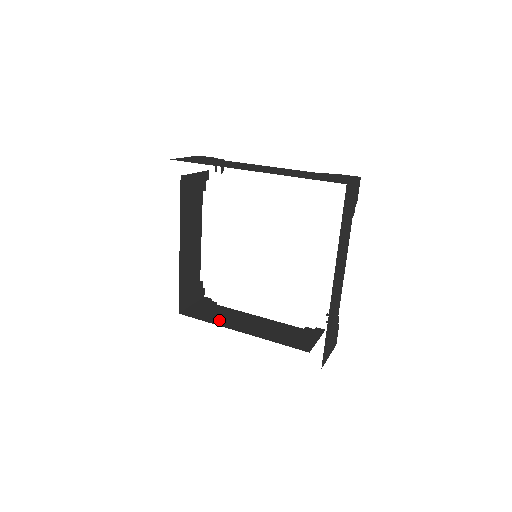
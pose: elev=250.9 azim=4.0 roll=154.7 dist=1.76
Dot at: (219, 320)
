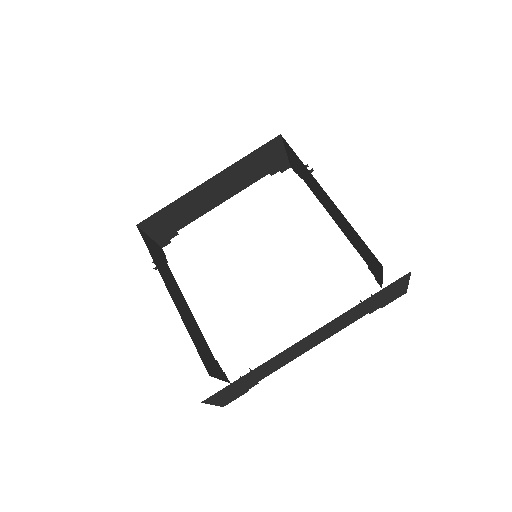
Dot at: (161, 268)
